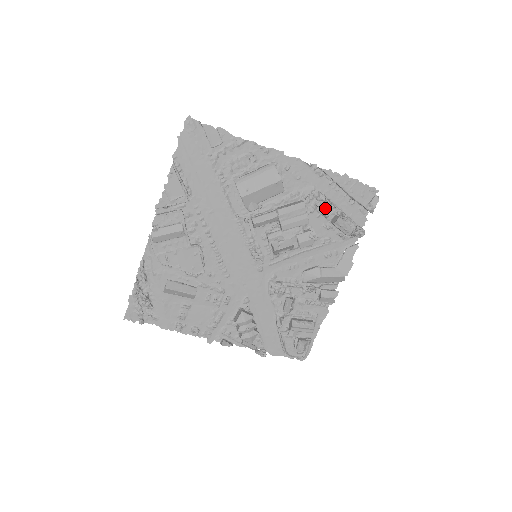
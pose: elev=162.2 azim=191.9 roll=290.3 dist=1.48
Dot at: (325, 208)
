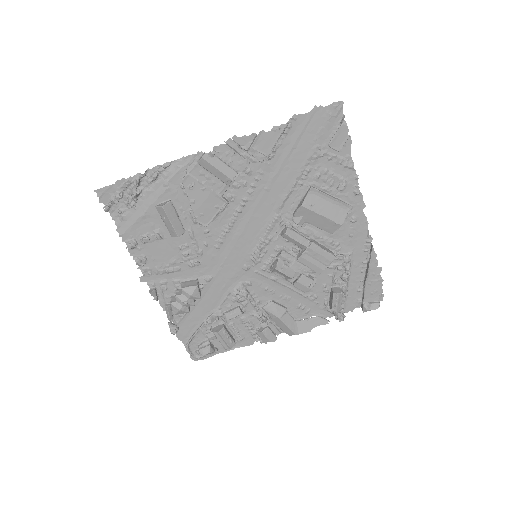
Dot at: (340, 274)
